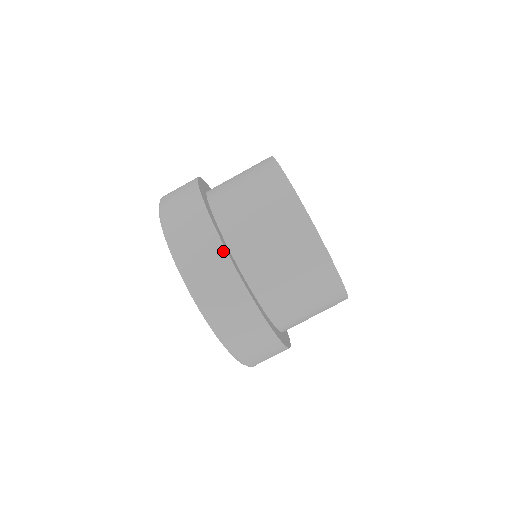
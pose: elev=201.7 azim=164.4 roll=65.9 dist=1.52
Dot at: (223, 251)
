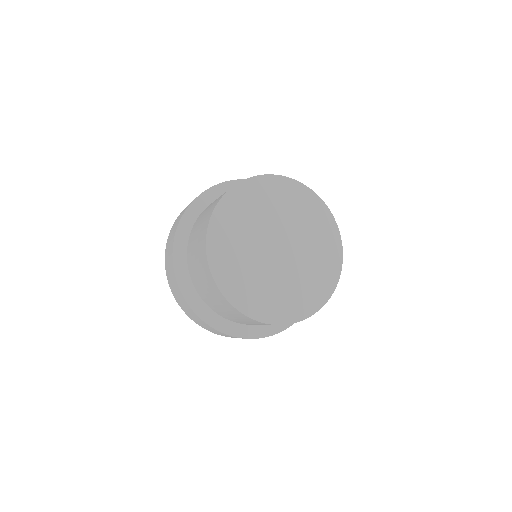
Dot at: (177, 284)
